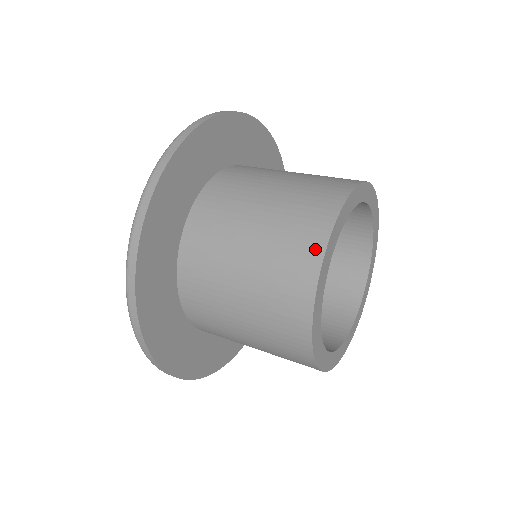
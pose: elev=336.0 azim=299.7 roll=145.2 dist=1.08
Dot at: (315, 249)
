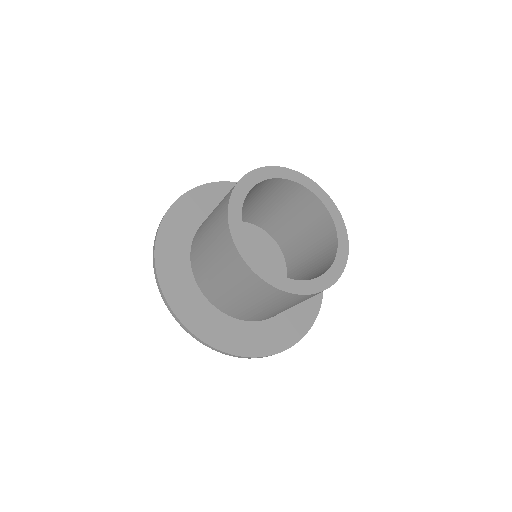
Dot at: occluded
